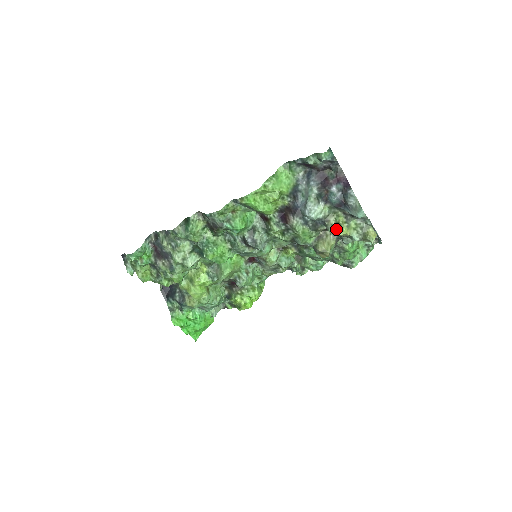
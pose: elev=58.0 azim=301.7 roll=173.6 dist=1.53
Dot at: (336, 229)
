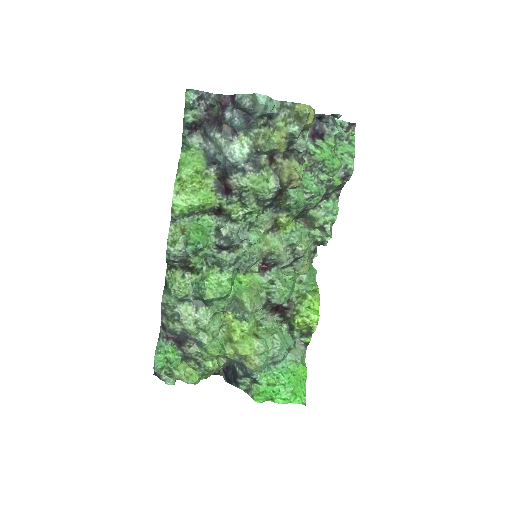
Dot at: (267, 142)
